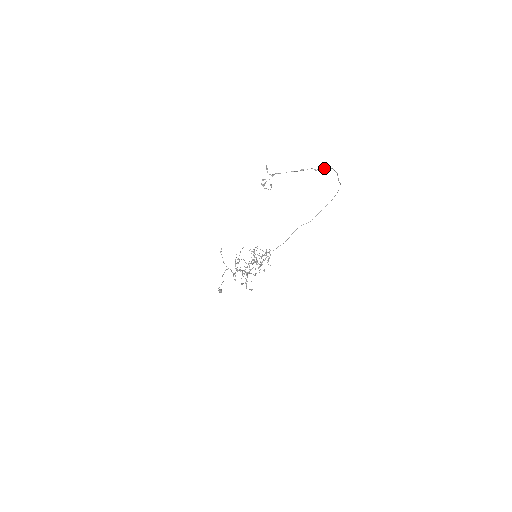
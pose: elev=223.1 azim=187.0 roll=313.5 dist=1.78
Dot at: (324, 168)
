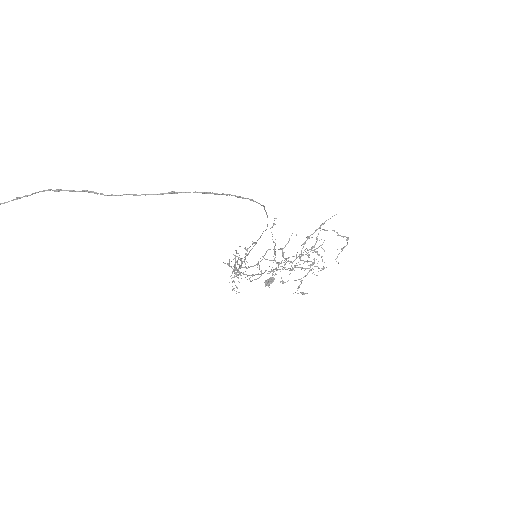
Dot at: occluded
